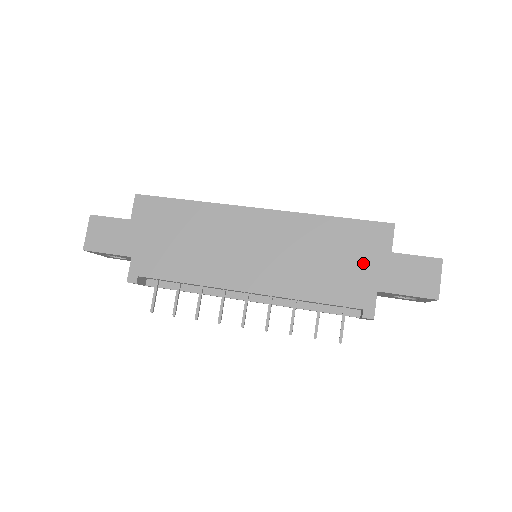
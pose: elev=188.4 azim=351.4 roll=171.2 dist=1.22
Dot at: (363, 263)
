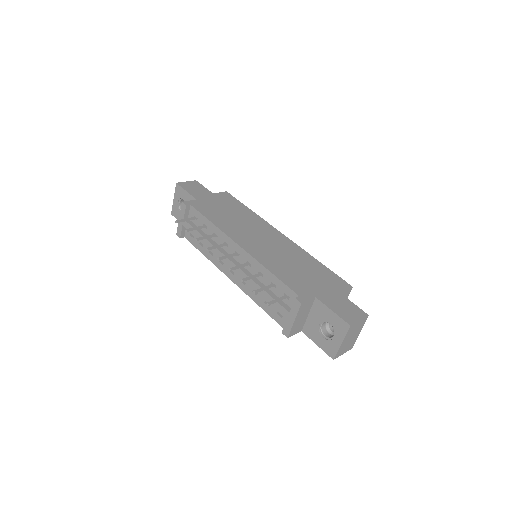
Dot at: (319, 284)
